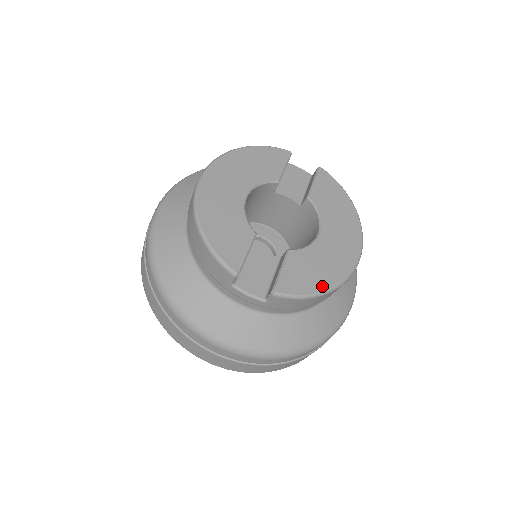
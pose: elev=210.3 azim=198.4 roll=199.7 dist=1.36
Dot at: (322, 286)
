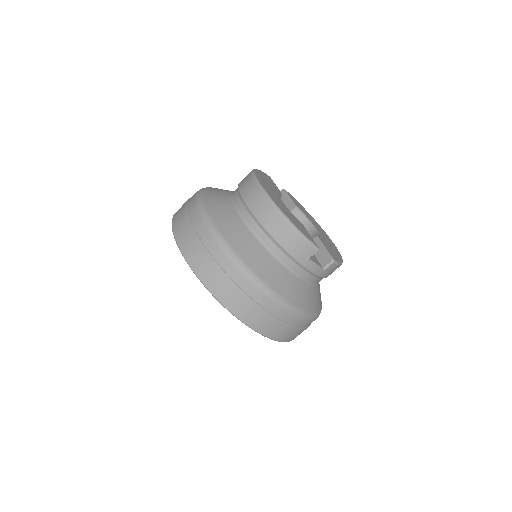
Dot at: (340, 258)
